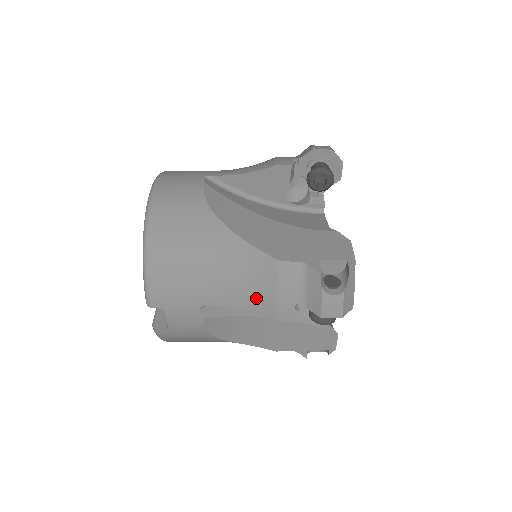
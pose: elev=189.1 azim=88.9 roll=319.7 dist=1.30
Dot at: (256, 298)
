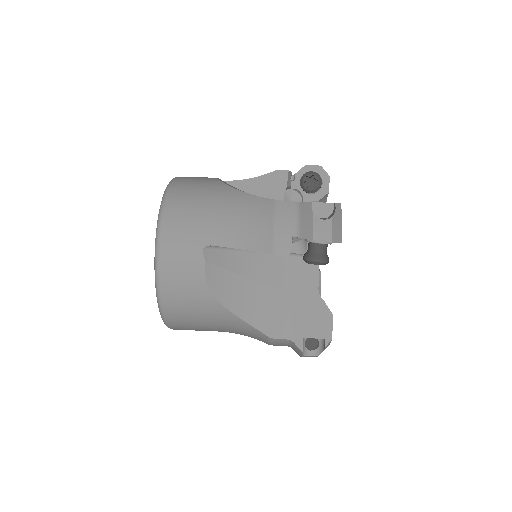
Dot at: (254, 338)
